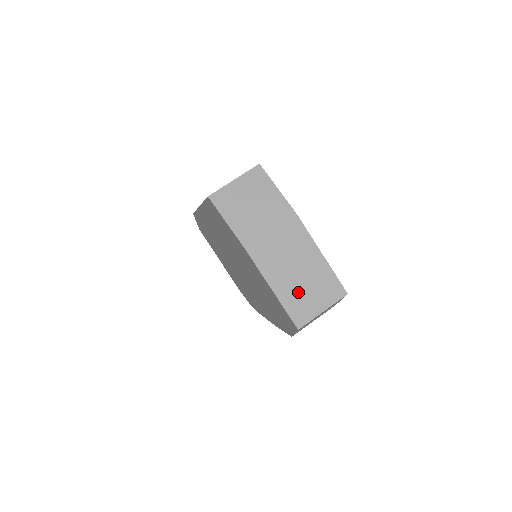
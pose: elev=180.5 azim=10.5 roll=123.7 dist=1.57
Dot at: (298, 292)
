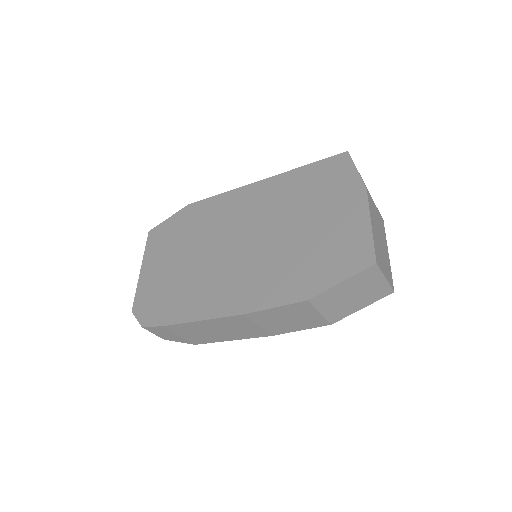
Dot at: (379, 247)
